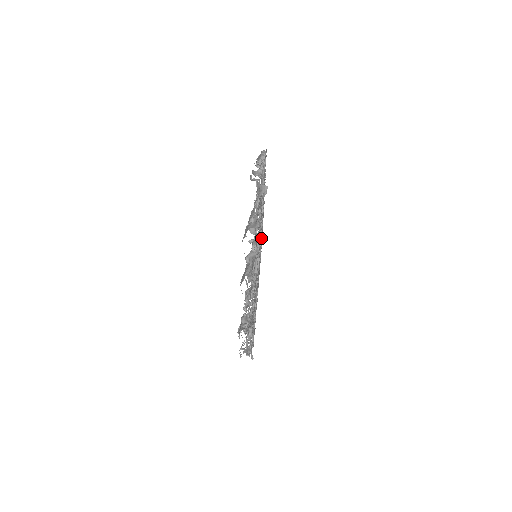
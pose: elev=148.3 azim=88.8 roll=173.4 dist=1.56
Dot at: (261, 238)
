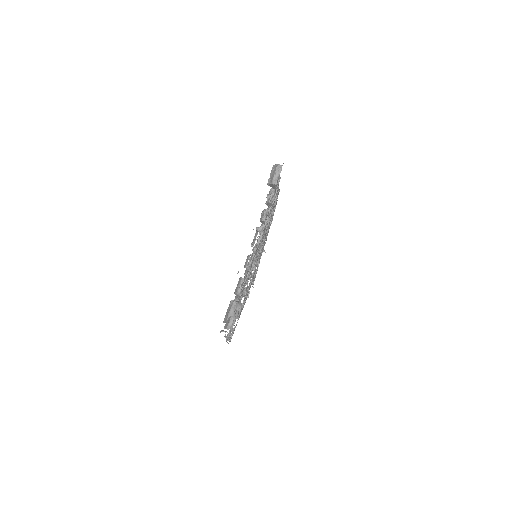
Dot at: occluded
